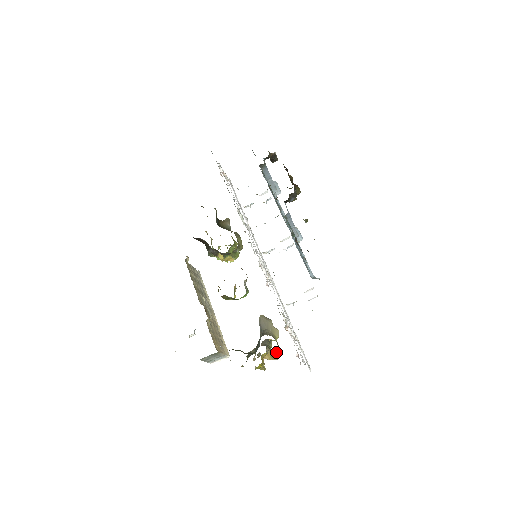
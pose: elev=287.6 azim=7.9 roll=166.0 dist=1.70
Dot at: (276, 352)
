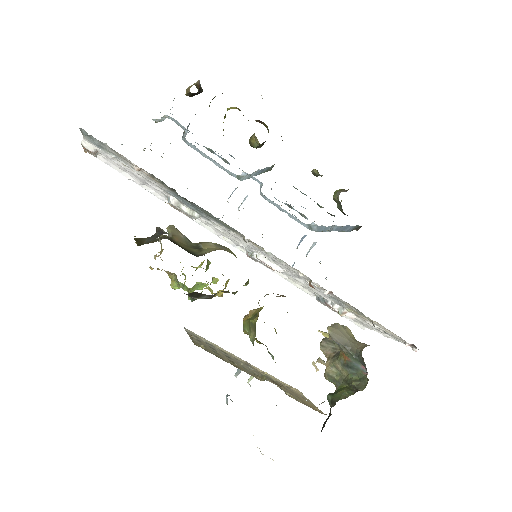
Dot at: occluded
